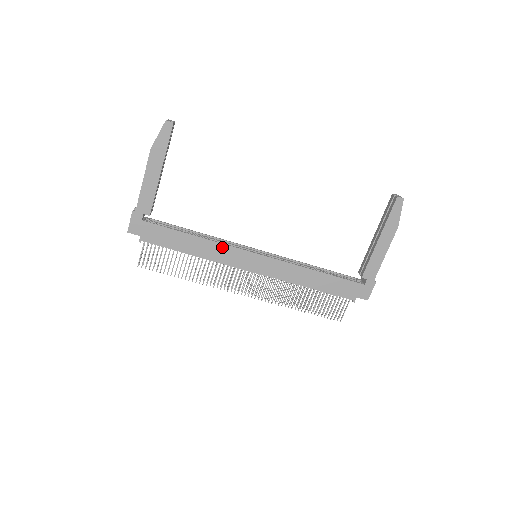
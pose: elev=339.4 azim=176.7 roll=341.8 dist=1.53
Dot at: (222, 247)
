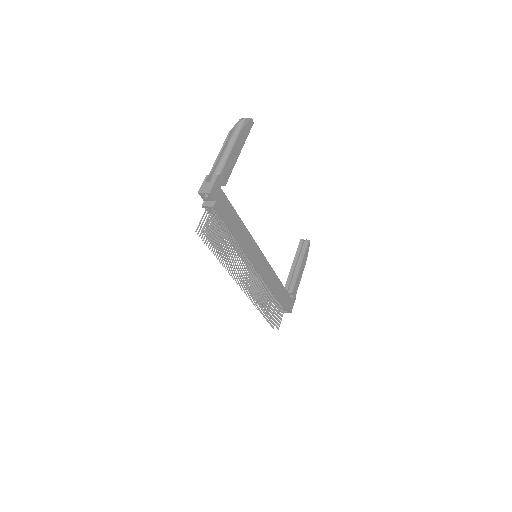
Dot at: (250, 238)
